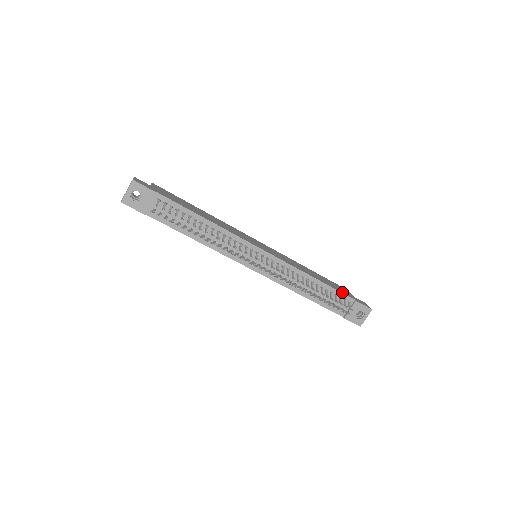
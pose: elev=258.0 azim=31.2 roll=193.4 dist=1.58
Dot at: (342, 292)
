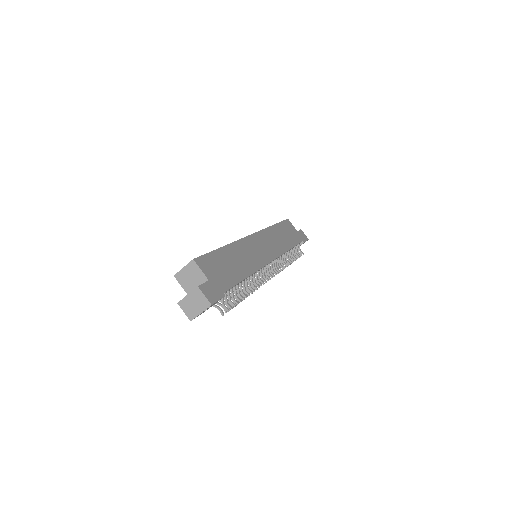
Dot at: (298, 241)
